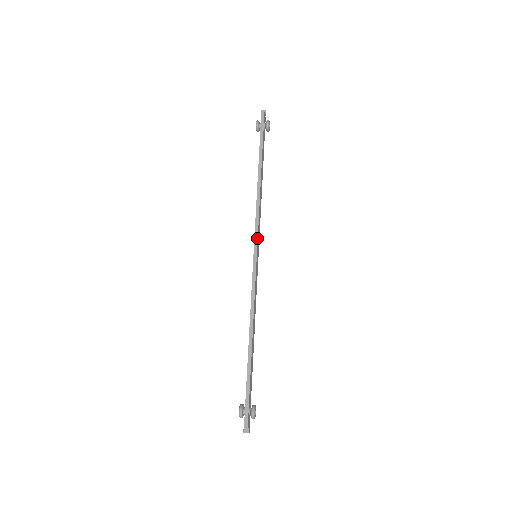
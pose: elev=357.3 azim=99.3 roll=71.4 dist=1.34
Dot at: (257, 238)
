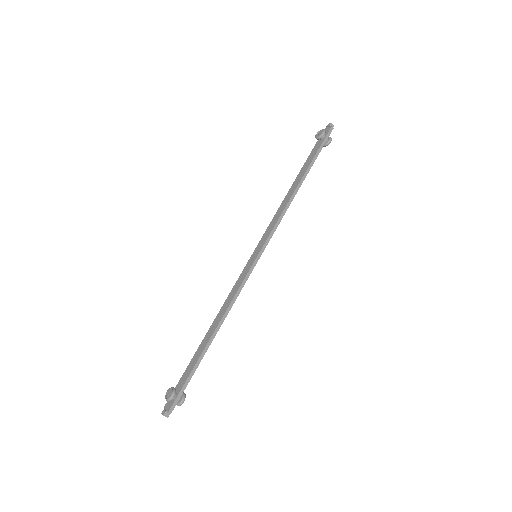
Dot at: (268, 242)
